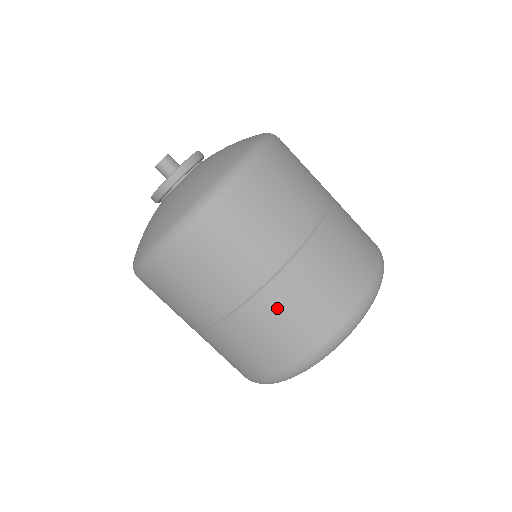
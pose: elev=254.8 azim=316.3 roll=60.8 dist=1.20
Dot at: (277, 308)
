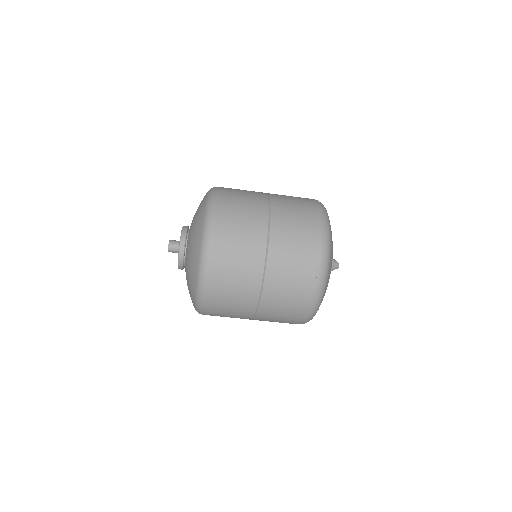
Dot at: (269, 319)
